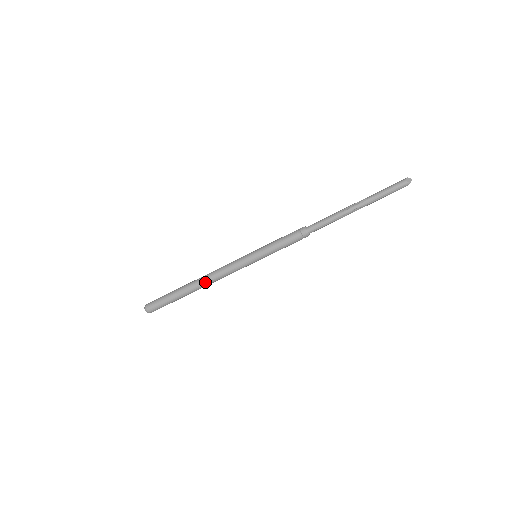
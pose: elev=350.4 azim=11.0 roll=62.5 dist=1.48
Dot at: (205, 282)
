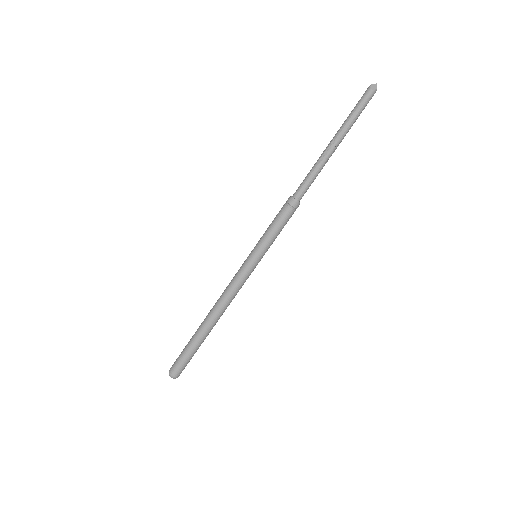
Dot at: (219, 314)
